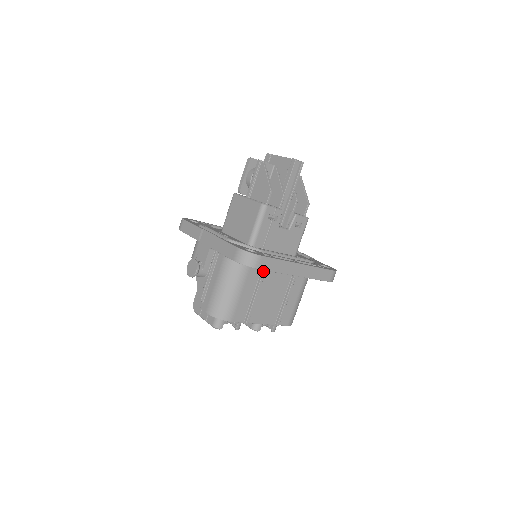
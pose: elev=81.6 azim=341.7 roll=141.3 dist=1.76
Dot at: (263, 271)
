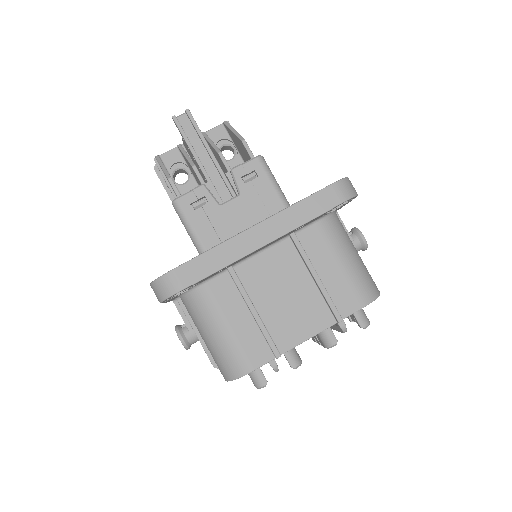
Dot at: (231, 277)
